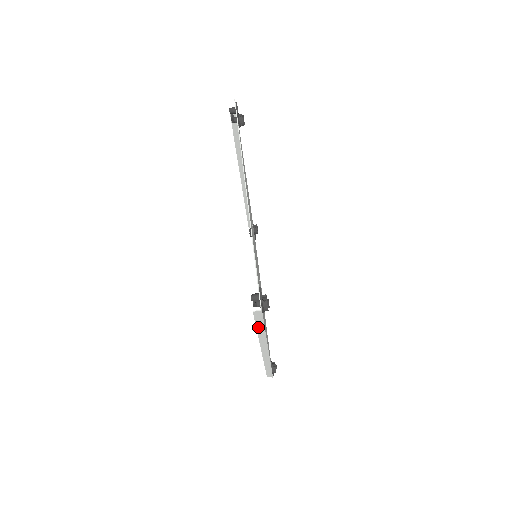
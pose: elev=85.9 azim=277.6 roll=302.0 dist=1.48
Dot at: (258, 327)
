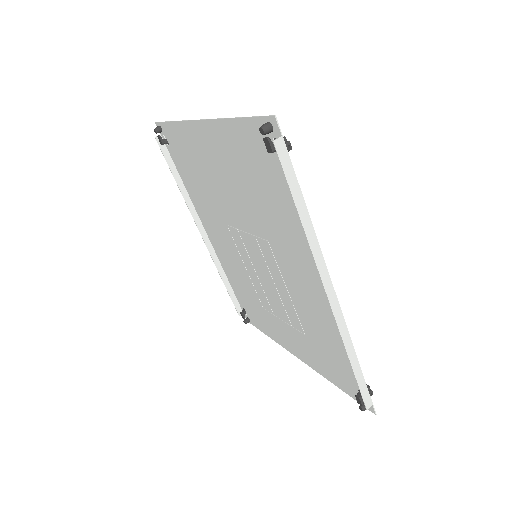
Dot at: (295, 199)
